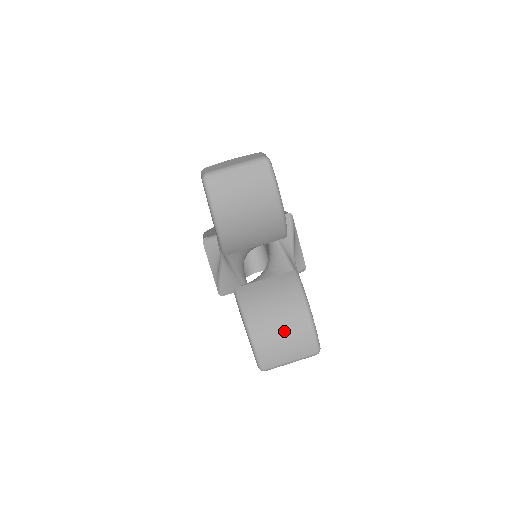
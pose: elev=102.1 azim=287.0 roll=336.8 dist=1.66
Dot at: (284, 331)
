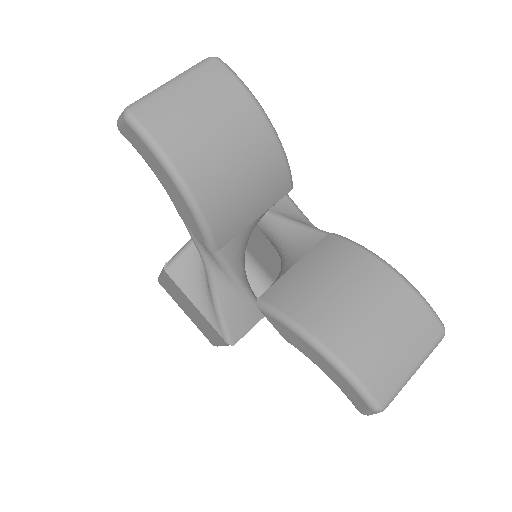
Dot at: (378, 319)
